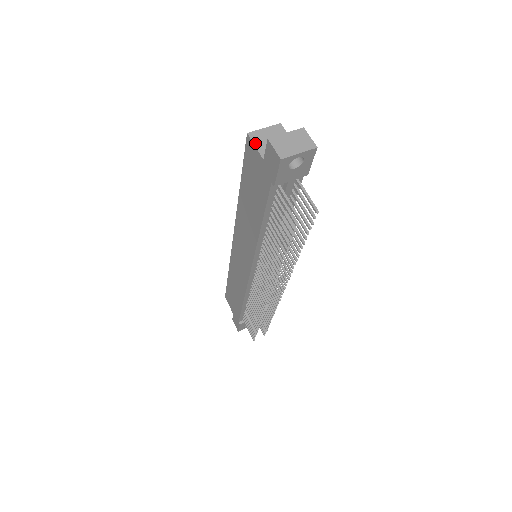
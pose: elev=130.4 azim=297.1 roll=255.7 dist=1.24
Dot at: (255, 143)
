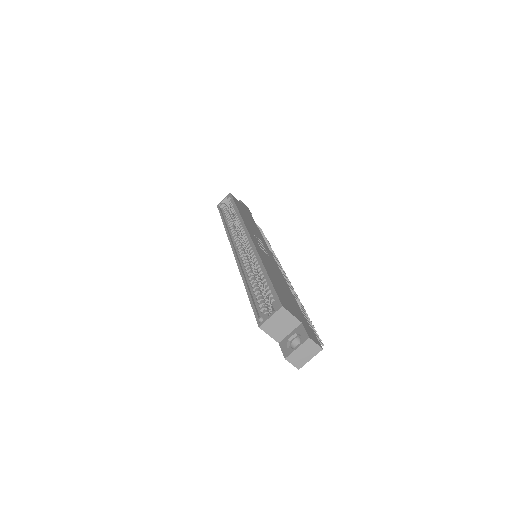
Dot at: (268, 333)
